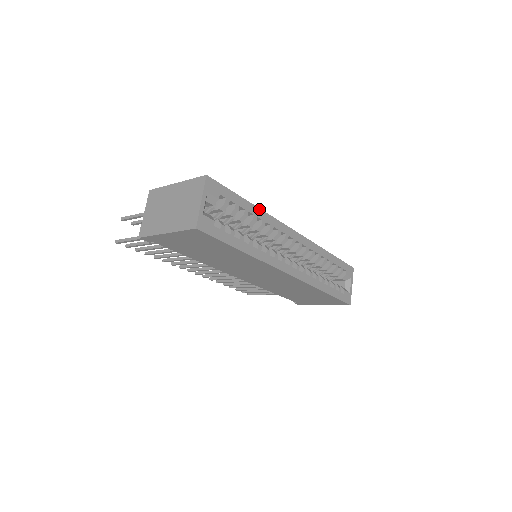
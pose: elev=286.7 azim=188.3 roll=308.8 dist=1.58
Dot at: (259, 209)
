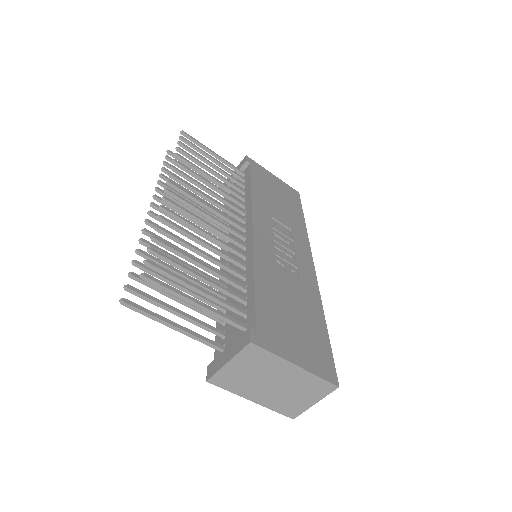
Dot at: (323, 313)
